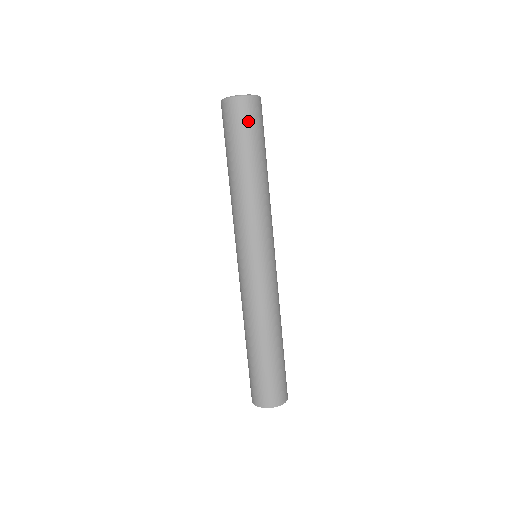
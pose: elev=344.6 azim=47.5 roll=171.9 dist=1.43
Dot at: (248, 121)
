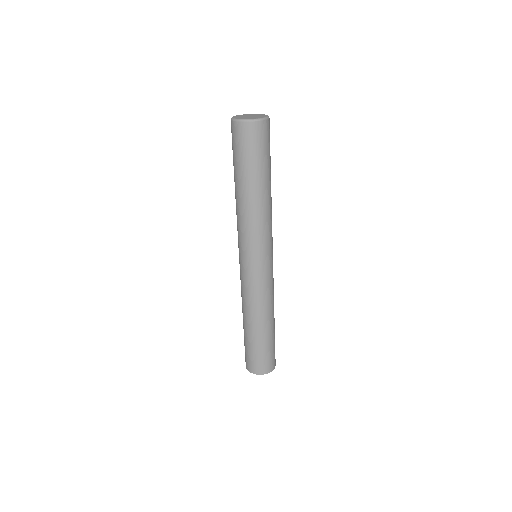
Dot at: (250, 145)
